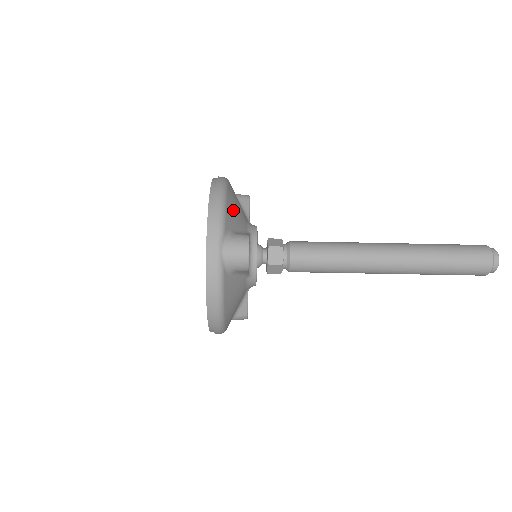
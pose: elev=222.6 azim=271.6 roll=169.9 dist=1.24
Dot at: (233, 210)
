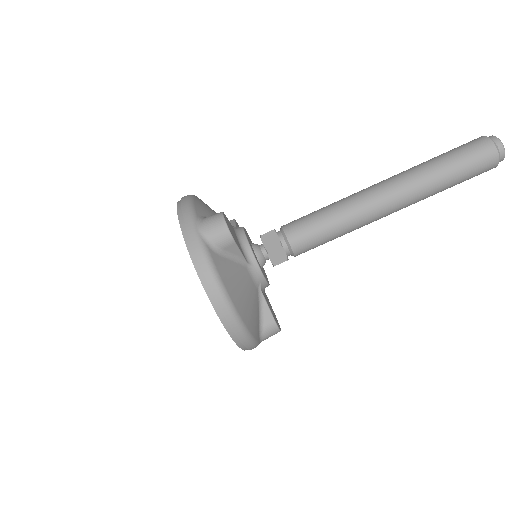
Dot at: (205, 208)
